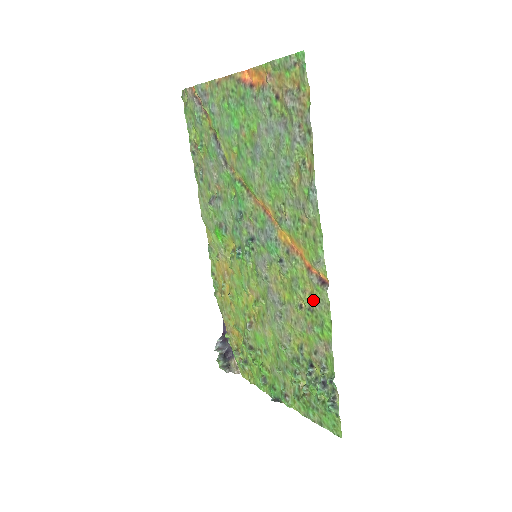
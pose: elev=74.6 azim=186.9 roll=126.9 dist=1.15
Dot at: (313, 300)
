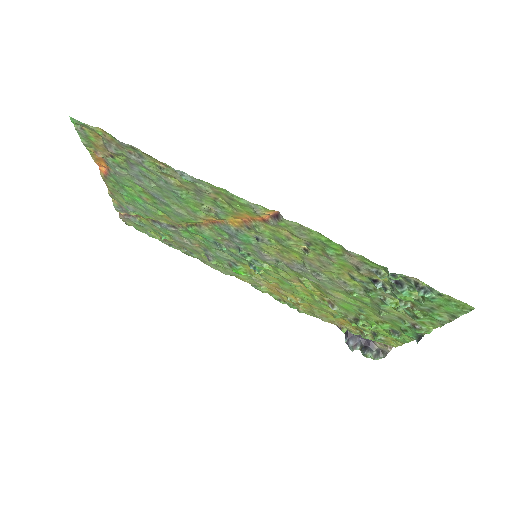
Dot at: (296, 236)
